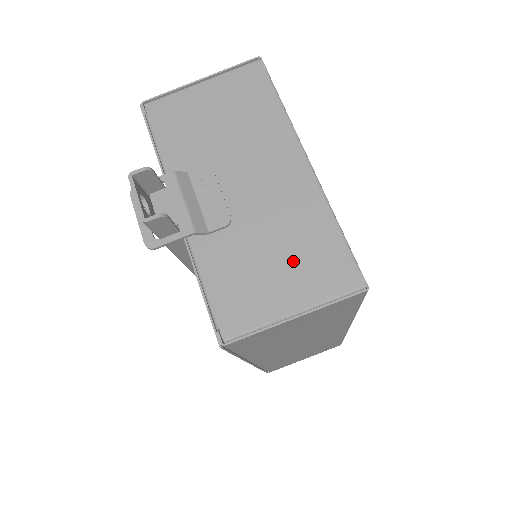
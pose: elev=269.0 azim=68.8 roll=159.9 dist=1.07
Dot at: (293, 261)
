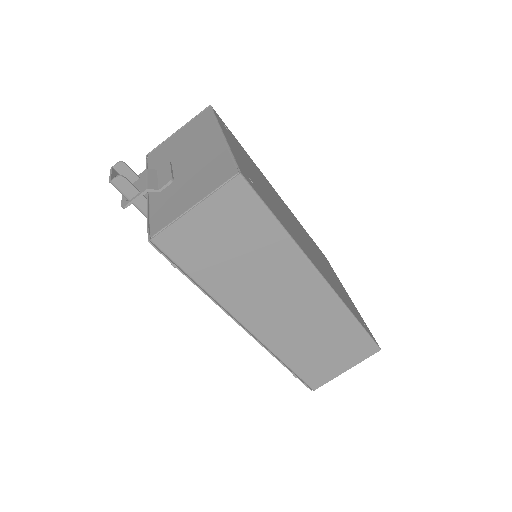
Dot at: (200, 182)
